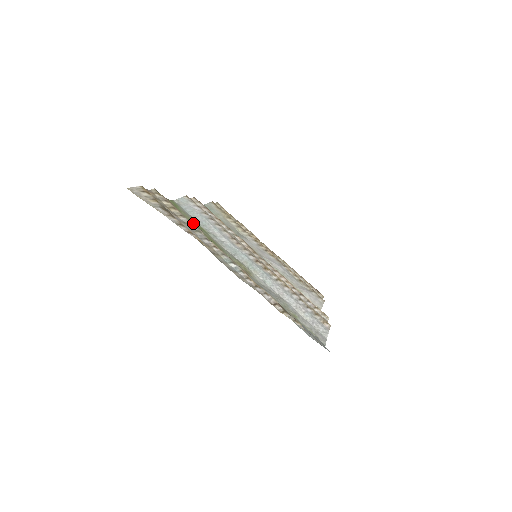
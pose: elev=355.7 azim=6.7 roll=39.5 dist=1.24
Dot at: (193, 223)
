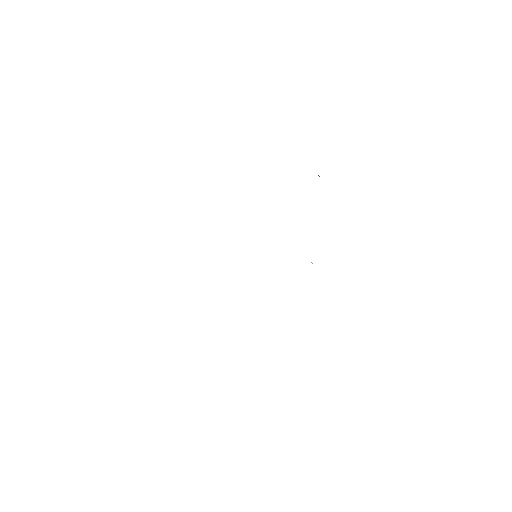
Dot at: occluded
